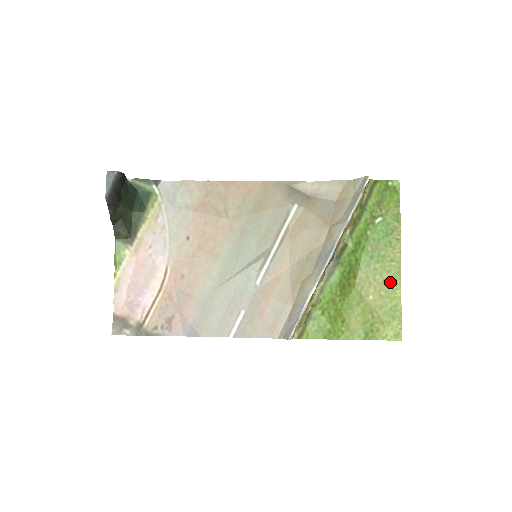
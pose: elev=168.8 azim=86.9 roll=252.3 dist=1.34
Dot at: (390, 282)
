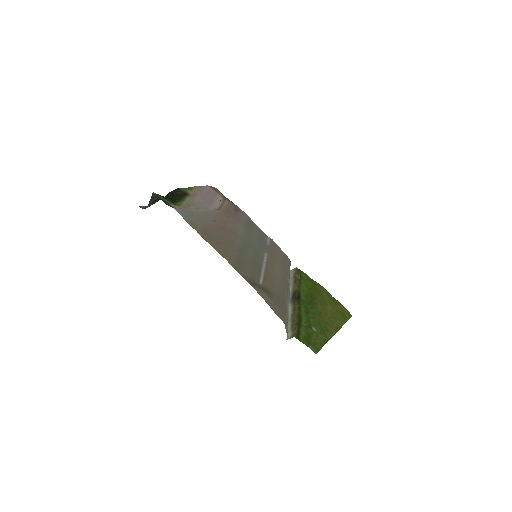
Dot at: (336, 321)
